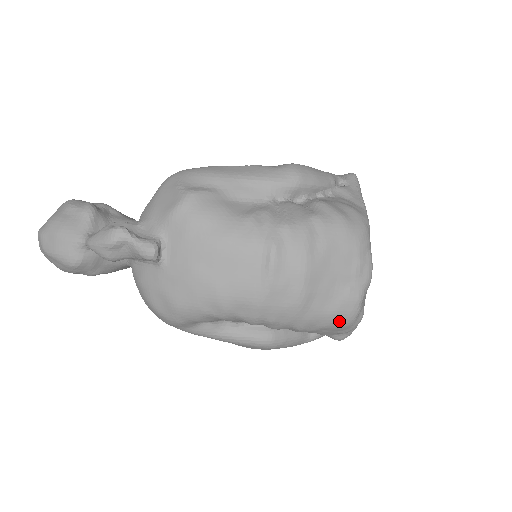
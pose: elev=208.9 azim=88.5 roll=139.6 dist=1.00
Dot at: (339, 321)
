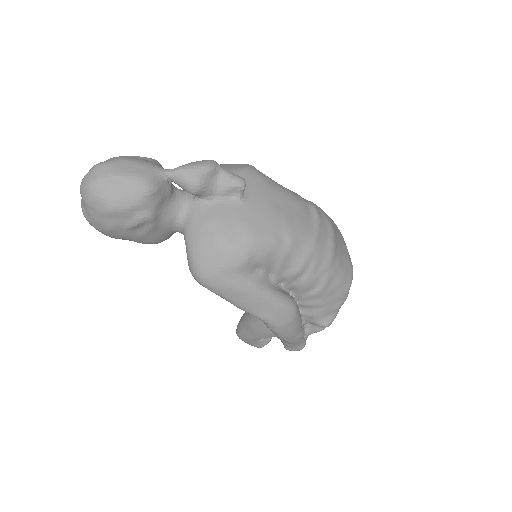
Dot at: (345, 282)
